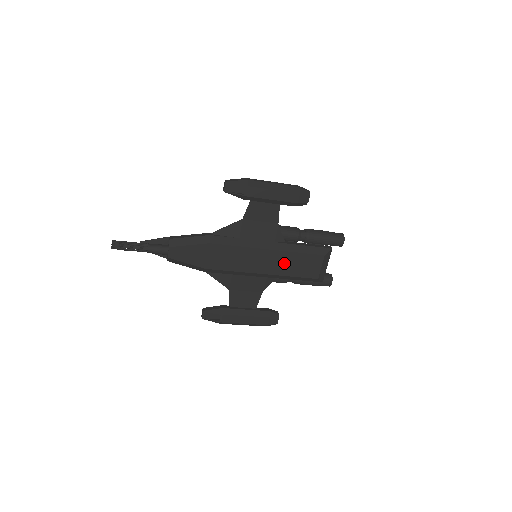
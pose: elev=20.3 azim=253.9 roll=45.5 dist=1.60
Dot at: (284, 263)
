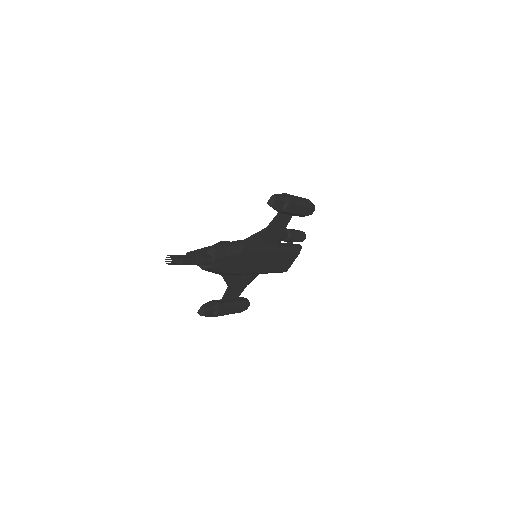
Dot at: (276, 262)
